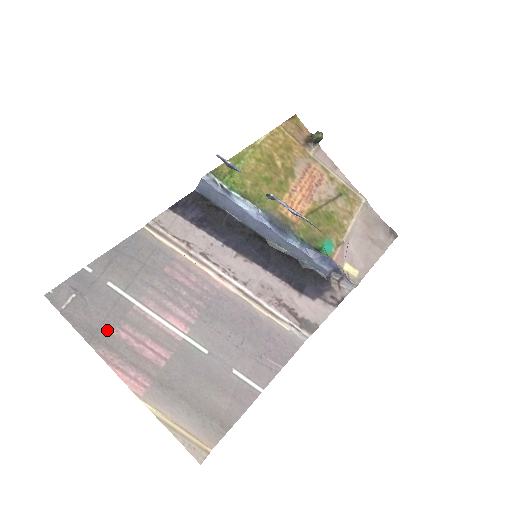
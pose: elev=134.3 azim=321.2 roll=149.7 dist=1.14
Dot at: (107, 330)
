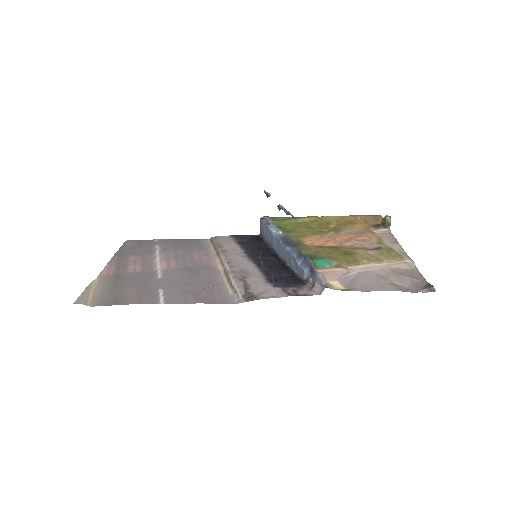
Dot at: (129, 255)
